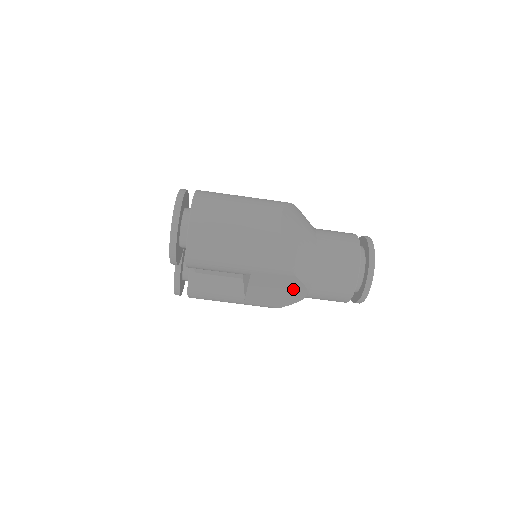
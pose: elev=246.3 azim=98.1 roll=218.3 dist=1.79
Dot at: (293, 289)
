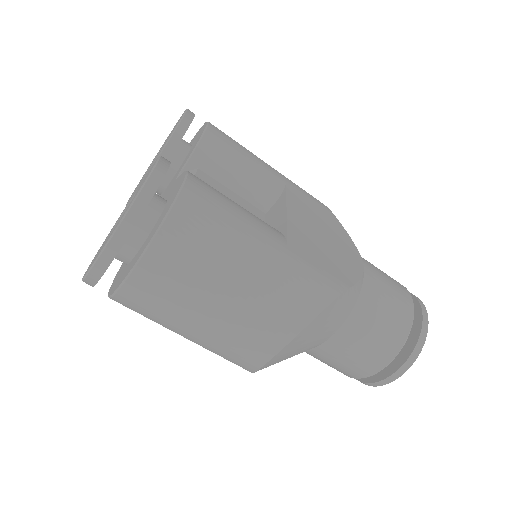
Dot at: occluded
